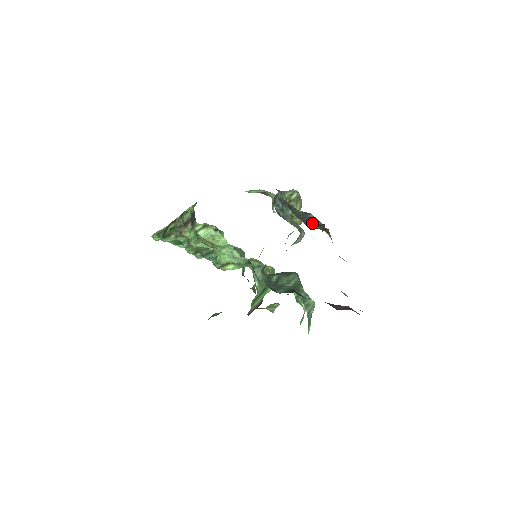
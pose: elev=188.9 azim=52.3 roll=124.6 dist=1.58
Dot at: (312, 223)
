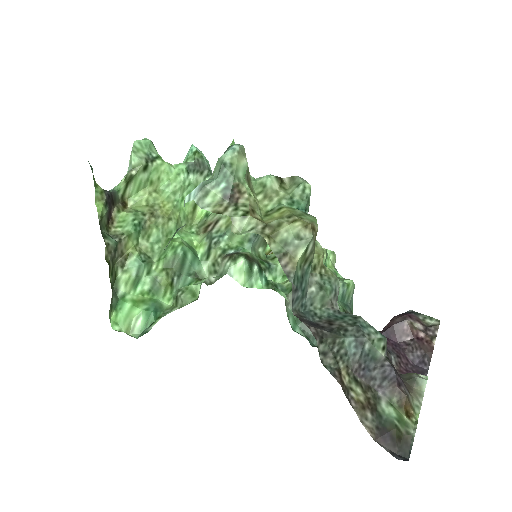
Dot at: (374, 366)
